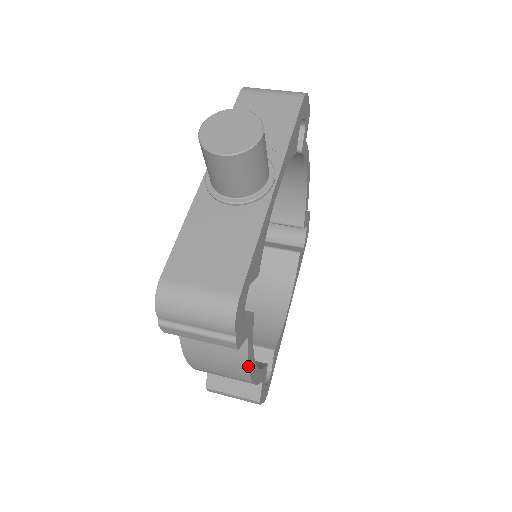
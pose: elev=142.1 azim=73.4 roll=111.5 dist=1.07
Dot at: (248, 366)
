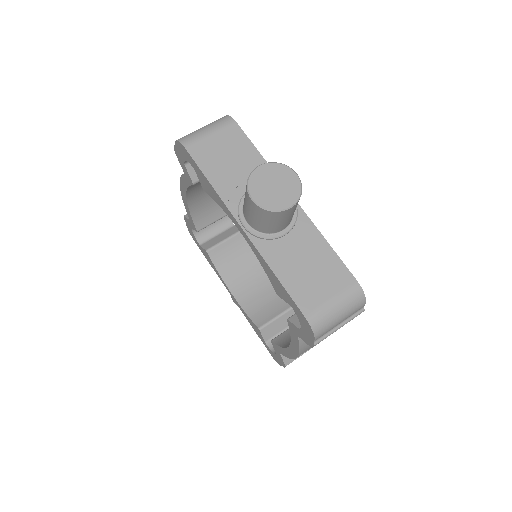
Dot at: occluded
